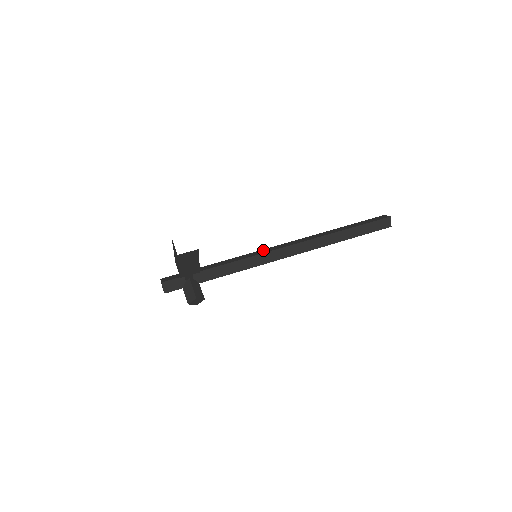
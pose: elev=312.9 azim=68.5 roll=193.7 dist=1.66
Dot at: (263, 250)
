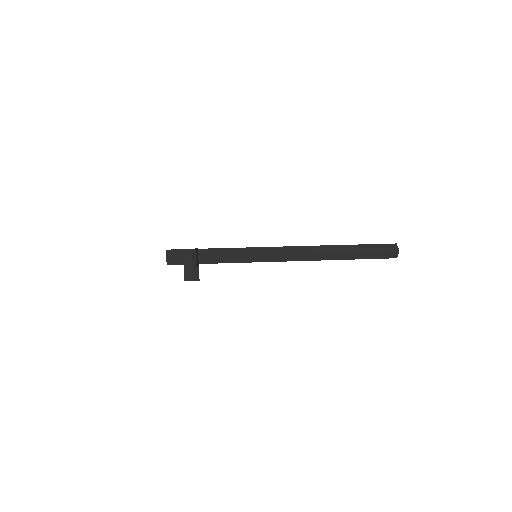
Dot at: (266, 249)
